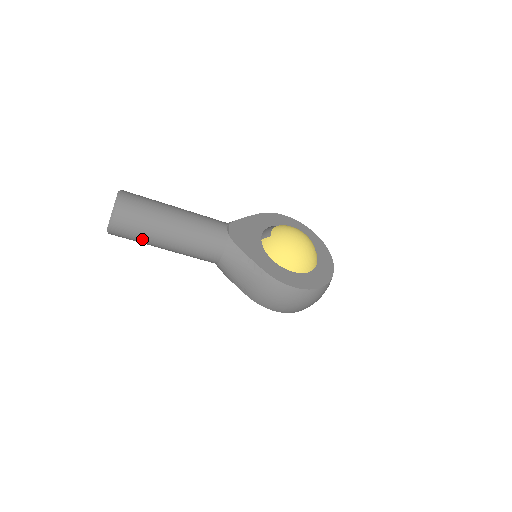
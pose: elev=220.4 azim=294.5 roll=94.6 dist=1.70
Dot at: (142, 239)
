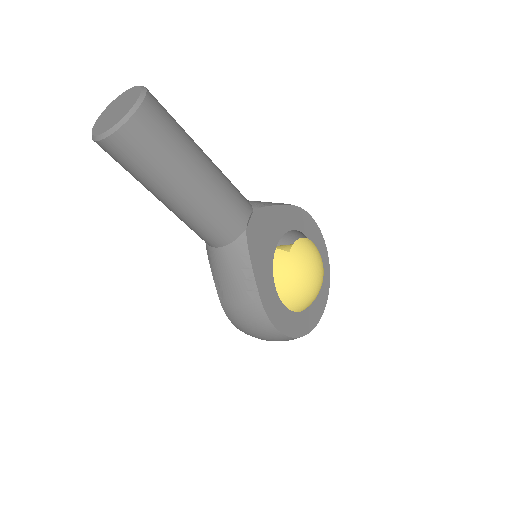
Dot at: (136, 176)
